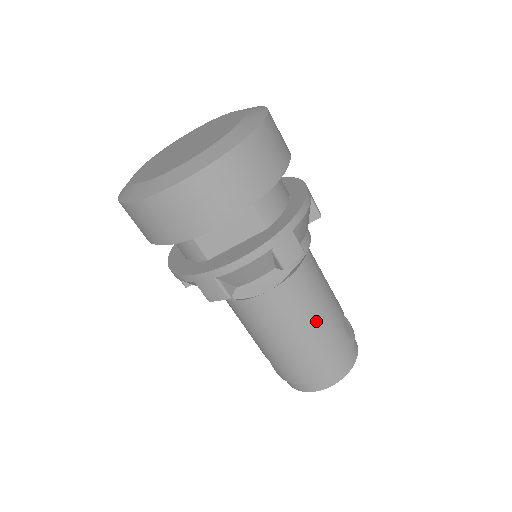
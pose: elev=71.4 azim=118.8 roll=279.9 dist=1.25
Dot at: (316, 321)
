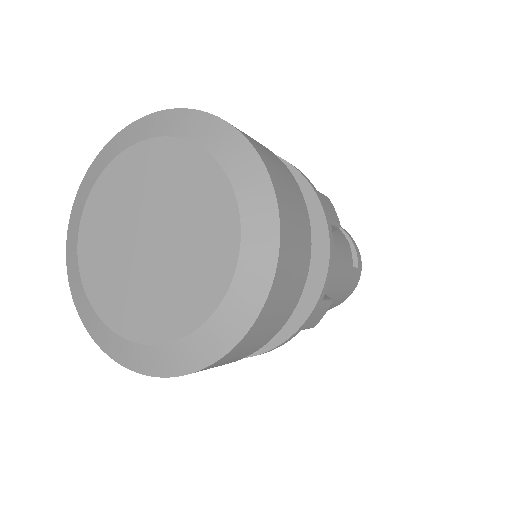
Dot at: (331, 294)
